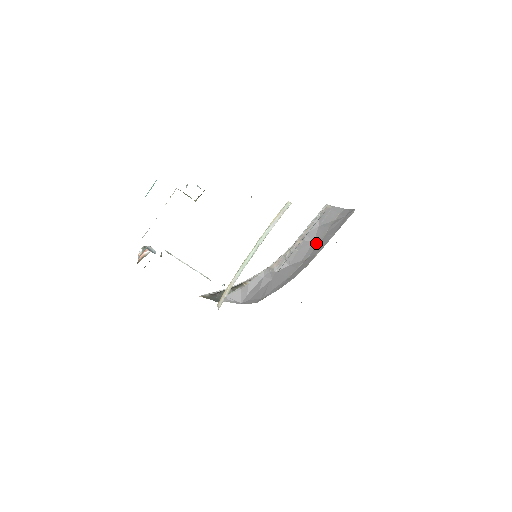
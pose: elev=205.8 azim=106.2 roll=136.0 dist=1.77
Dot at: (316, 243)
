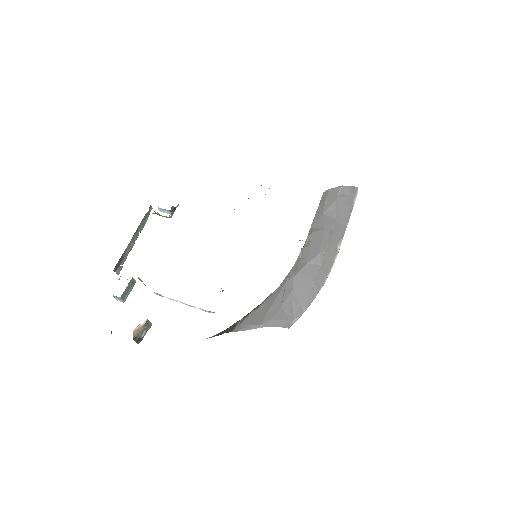
Dot at: (329, 231)
